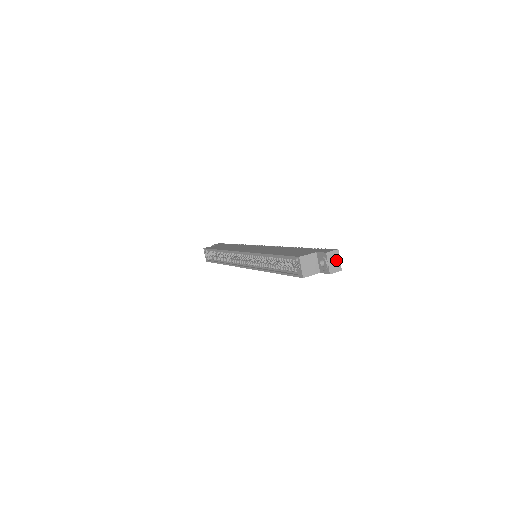
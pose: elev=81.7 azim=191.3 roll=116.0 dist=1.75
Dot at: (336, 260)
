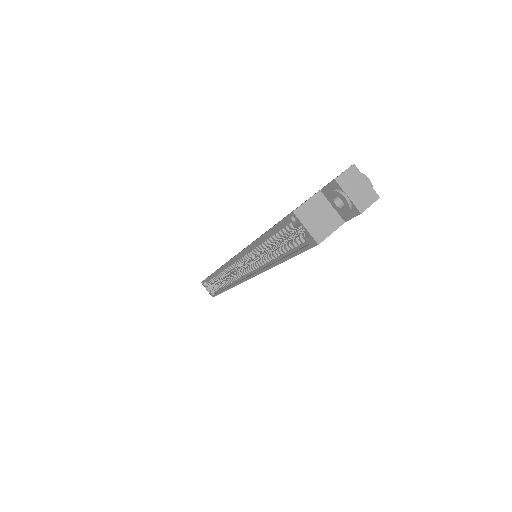
Dot at: (360, 184)
